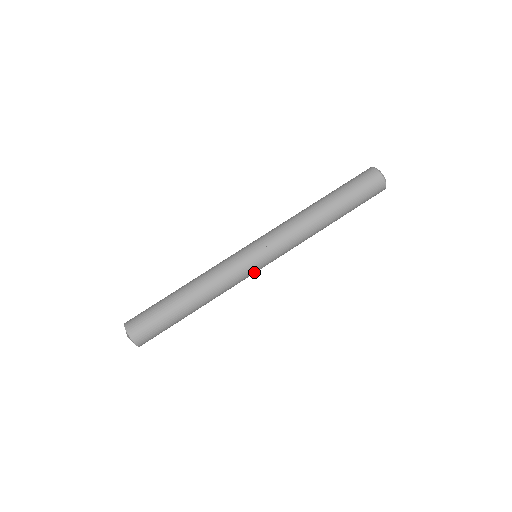
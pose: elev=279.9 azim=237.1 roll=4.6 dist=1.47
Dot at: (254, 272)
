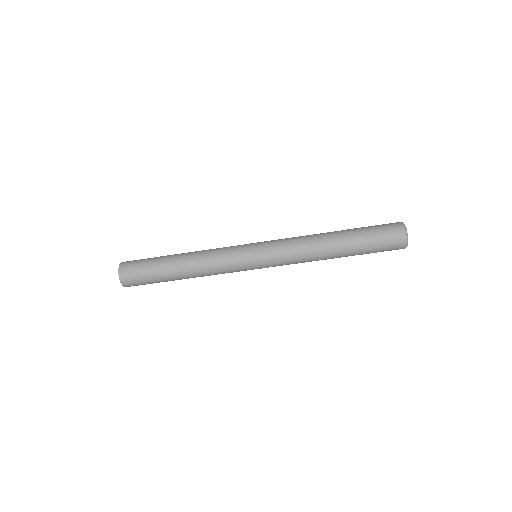
Dot at: occluded
